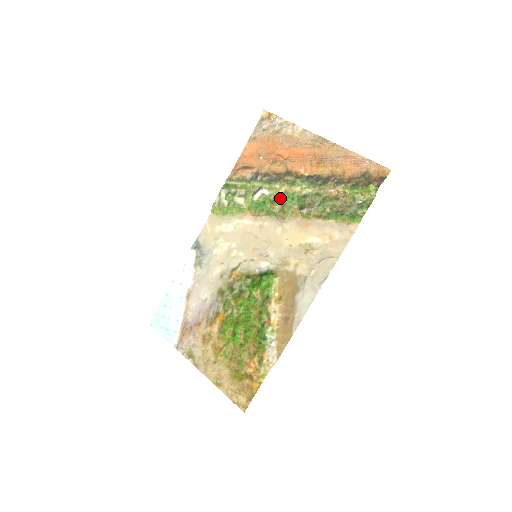
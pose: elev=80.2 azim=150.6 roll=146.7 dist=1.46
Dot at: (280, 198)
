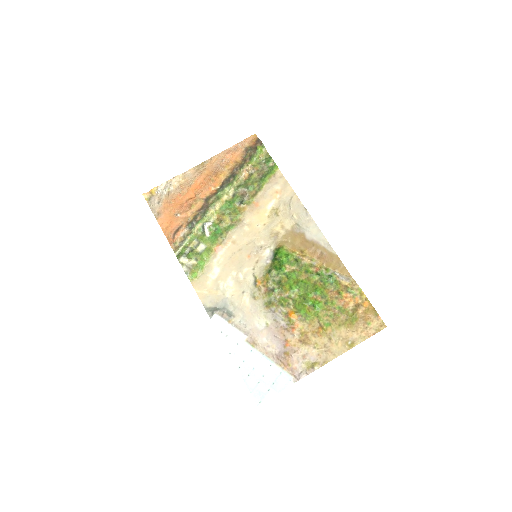
Dot at: (222, 214)
